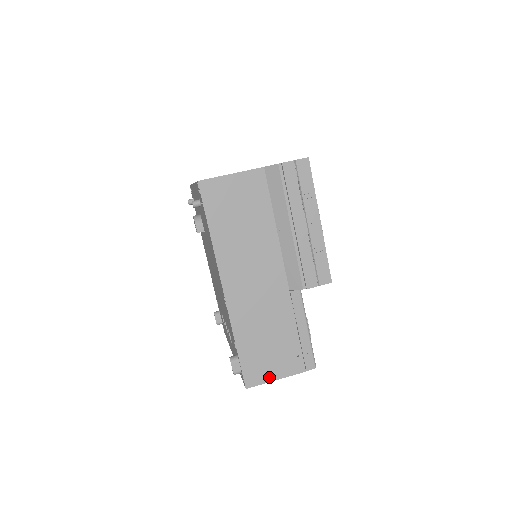
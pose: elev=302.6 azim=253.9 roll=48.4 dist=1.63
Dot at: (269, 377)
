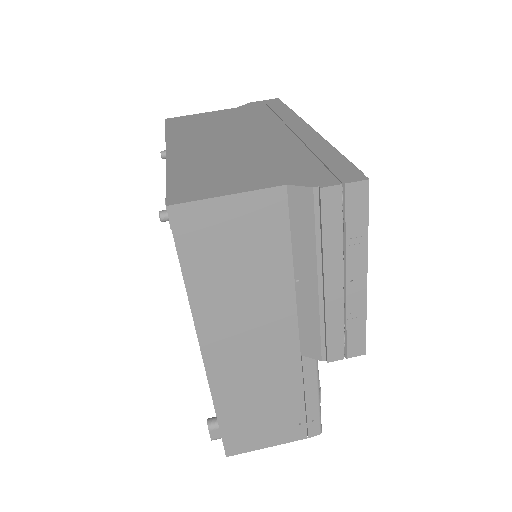
Dot at: (258, 445)
